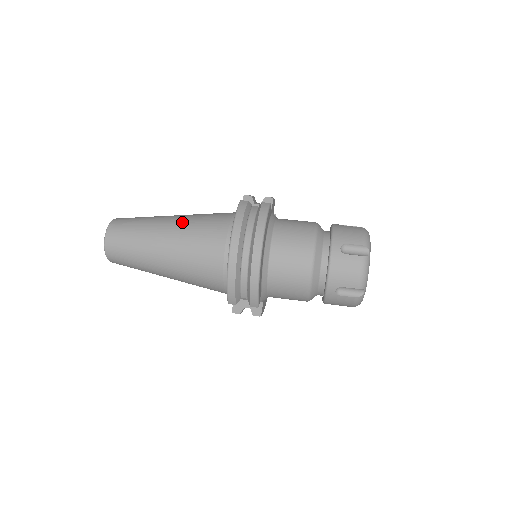
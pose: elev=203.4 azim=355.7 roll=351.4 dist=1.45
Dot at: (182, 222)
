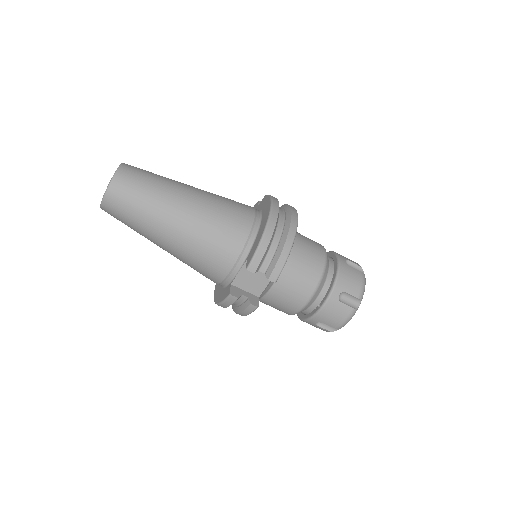
Dot at: (206, 191)
